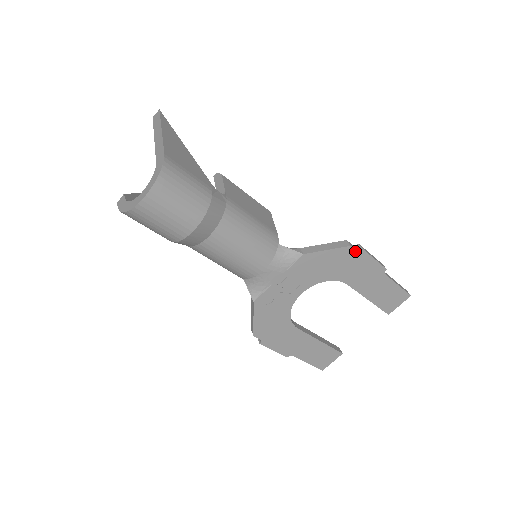
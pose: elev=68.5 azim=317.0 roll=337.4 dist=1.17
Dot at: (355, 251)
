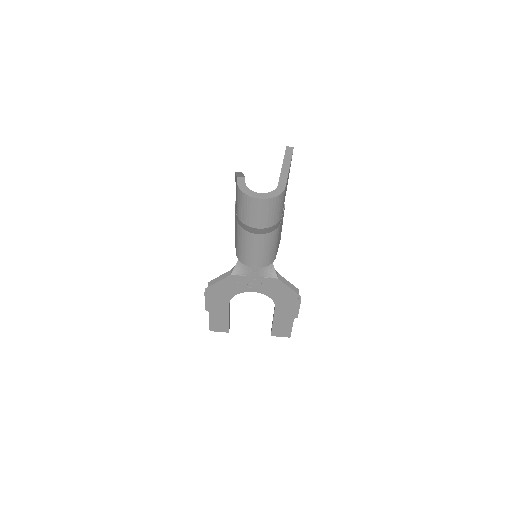
Dot at: (297, 298)
